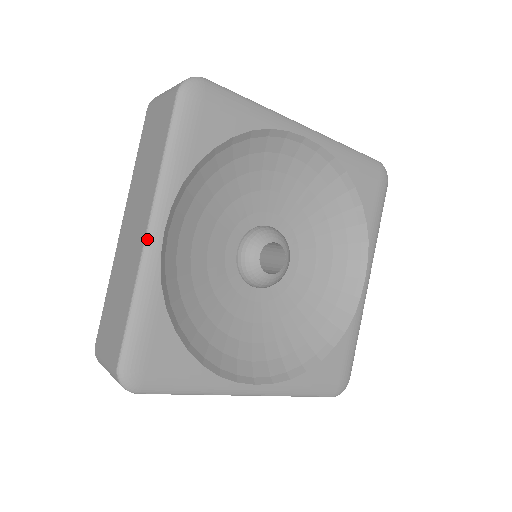
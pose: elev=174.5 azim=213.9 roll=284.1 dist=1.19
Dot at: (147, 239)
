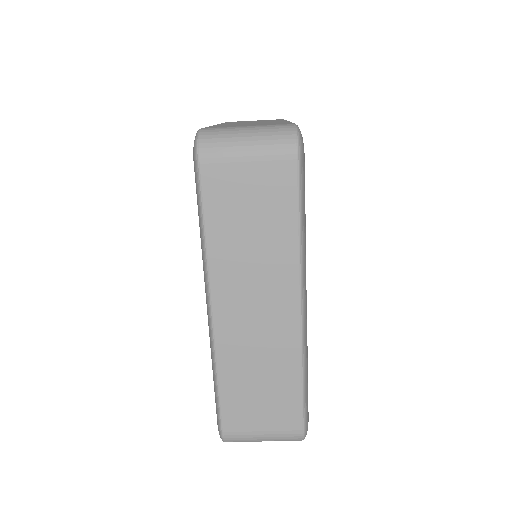
Dot at: occluded
